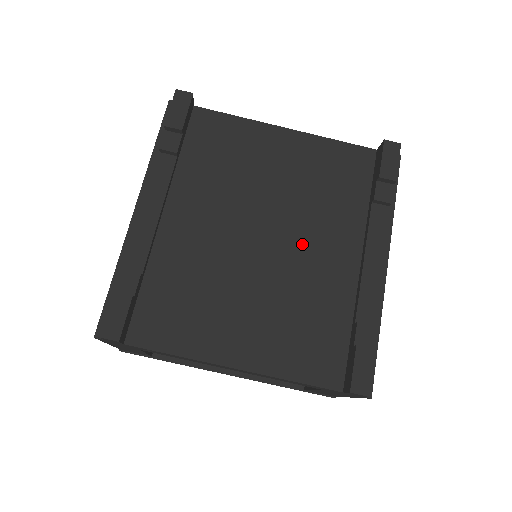
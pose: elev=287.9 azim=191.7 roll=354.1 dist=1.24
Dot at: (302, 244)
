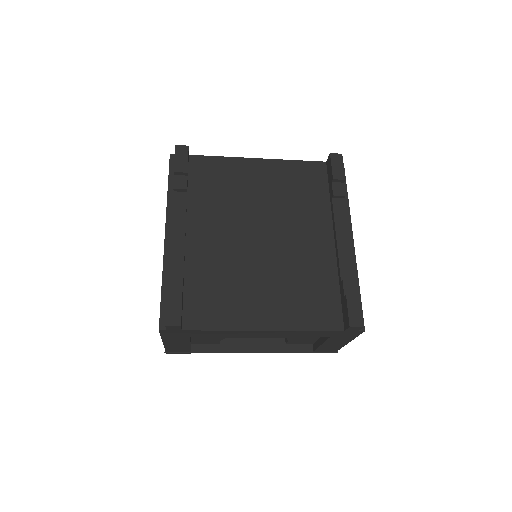
Dot at: (290, 236)
